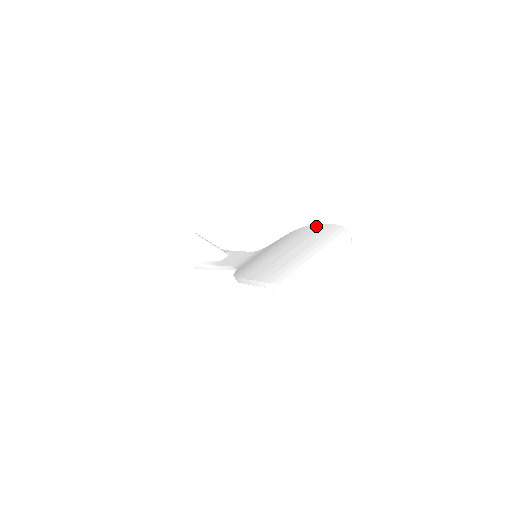
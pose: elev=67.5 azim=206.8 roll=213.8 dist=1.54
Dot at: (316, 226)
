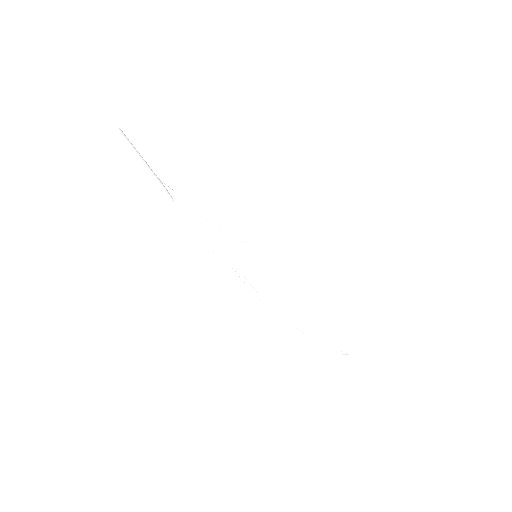
Dot at: (328, 261)
